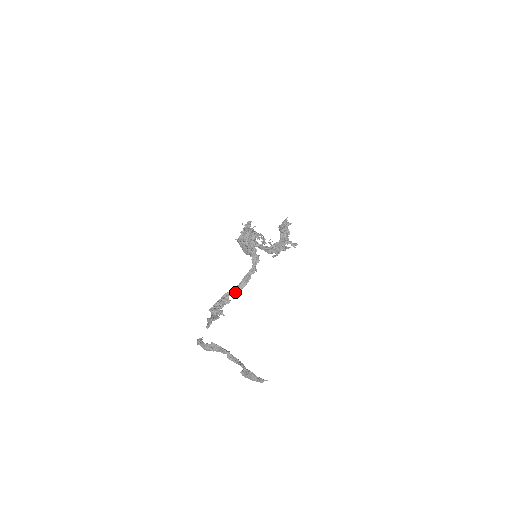
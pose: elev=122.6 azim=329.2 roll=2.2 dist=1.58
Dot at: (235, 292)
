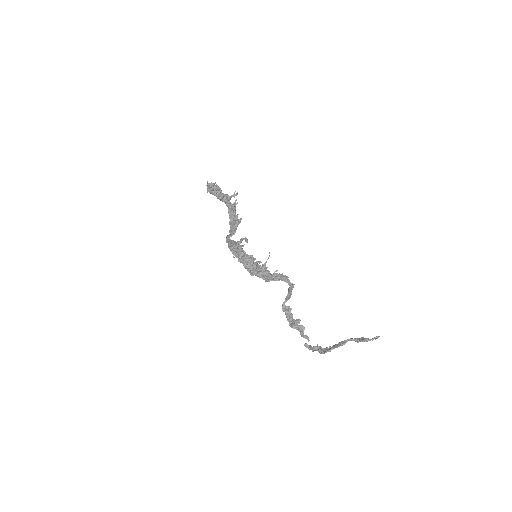
Dot at: (287, 300)
